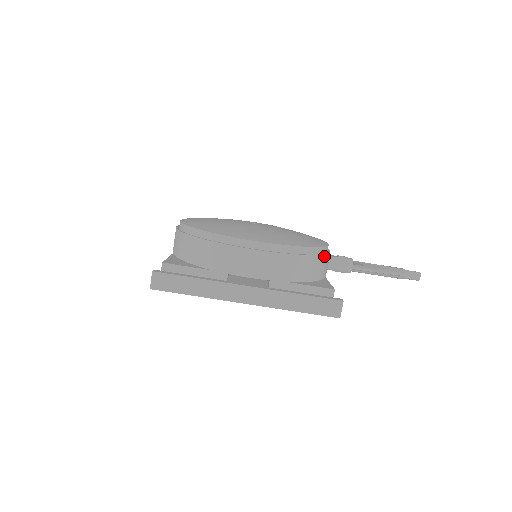
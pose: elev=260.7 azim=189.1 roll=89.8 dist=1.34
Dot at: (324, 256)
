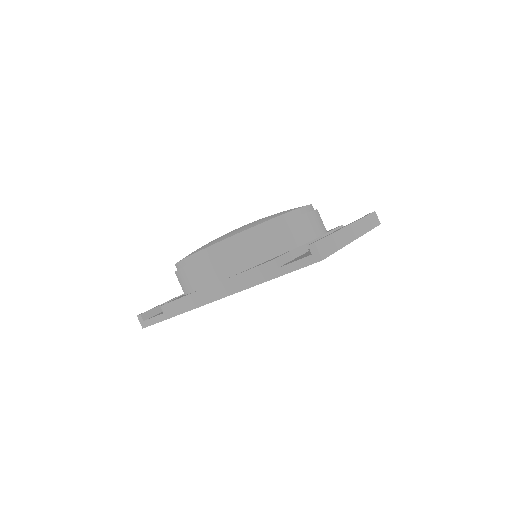
Dot at: occluded
